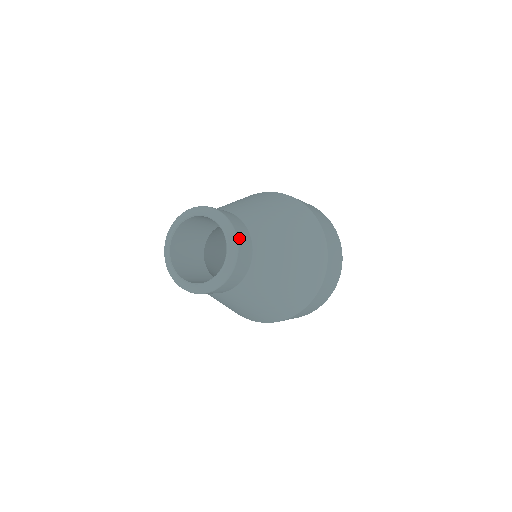
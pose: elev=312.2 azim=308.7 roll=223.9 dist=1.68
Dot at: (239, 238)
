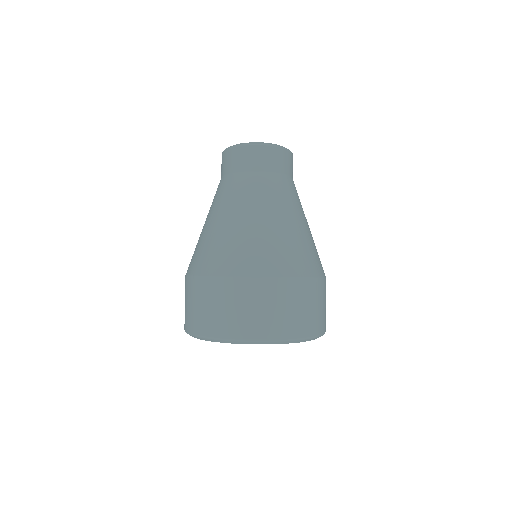
Dot at: occluded
